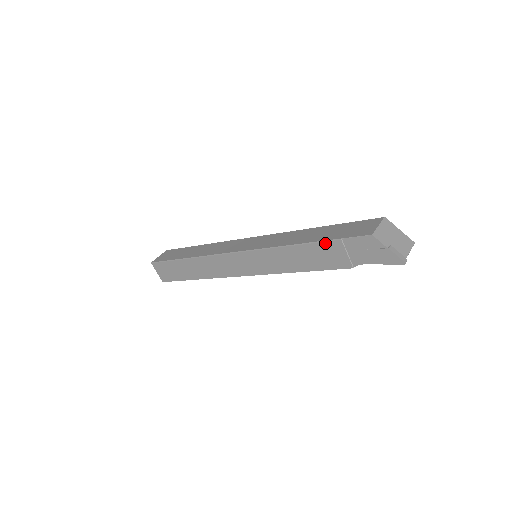
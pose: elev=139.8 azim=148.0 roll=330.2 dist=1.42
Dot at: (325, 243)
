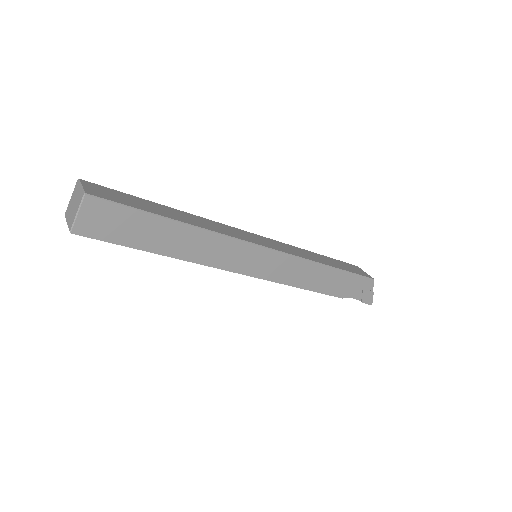
Dot at: (346, 273)
